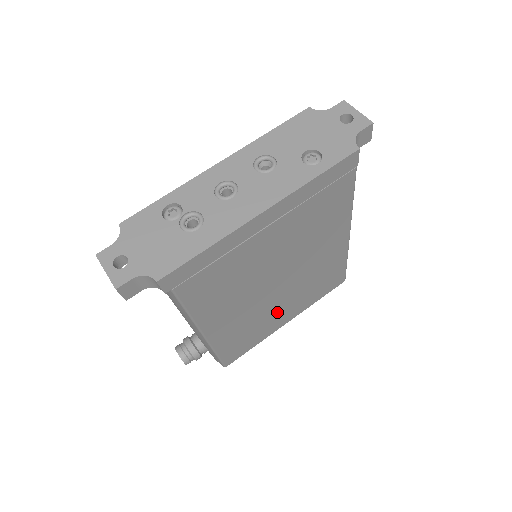
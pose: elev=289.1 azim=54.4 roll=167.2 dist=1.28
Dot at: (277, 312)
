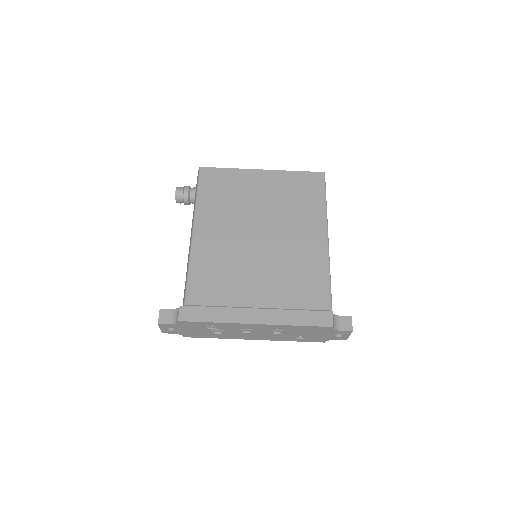
Dot at: occluded
